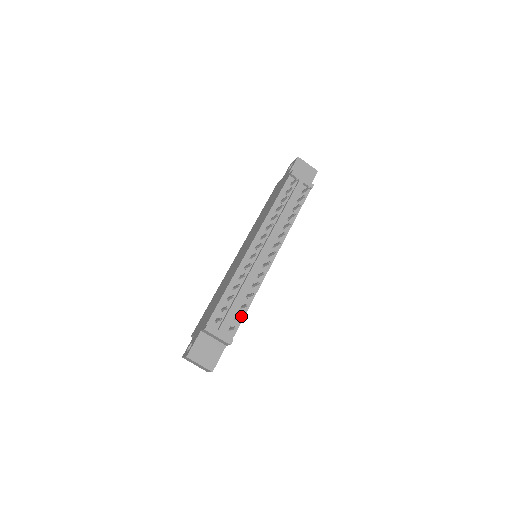
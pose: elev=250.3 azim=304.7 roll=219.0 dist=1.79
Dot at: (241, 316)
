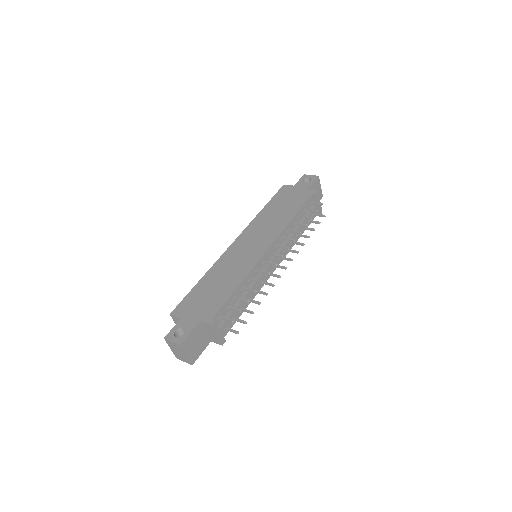
Dot at: (246, 323)
